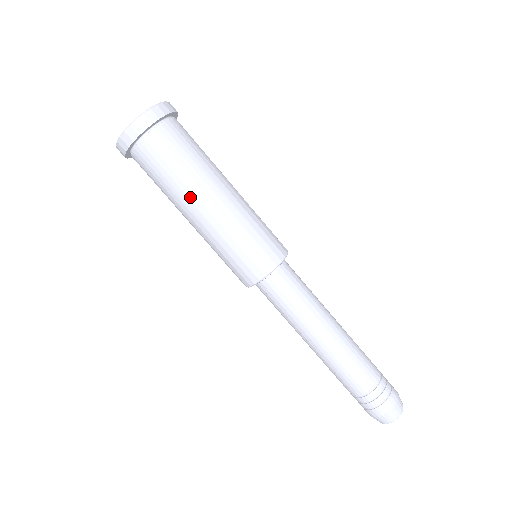
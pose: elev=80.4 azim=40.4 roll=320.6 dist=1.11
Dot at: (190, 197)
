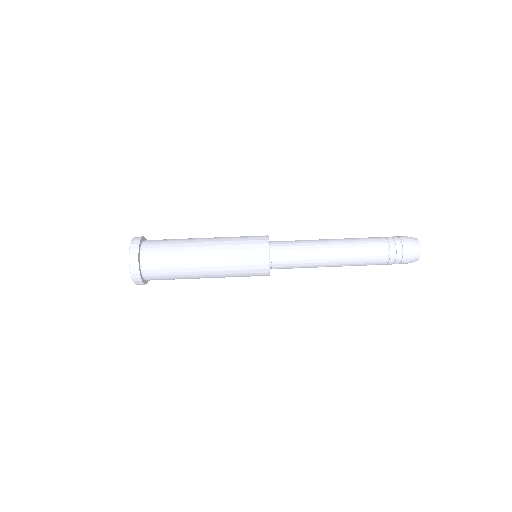
Dot at: (193, 271)
